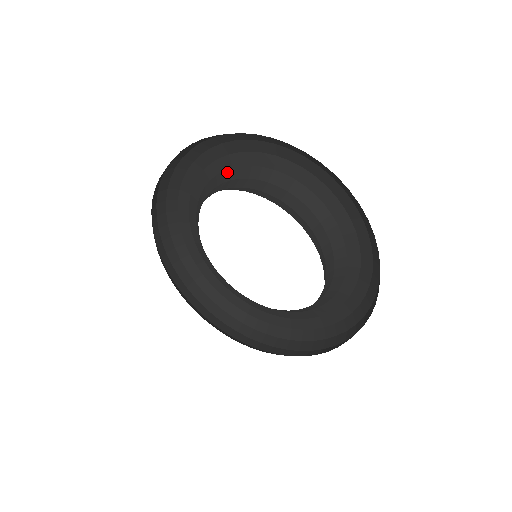
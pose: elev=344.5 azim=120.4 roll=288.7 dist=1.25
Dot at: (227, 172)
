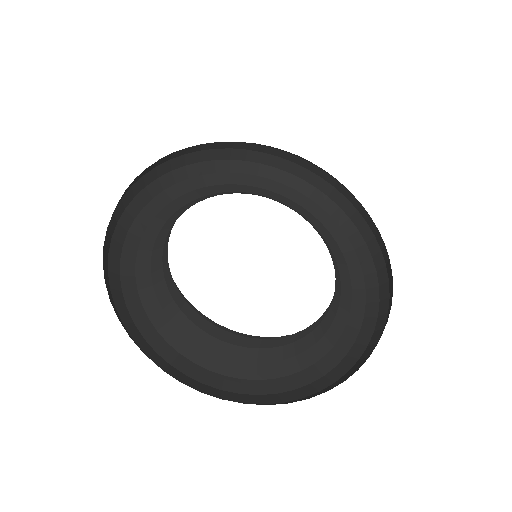
Dot at: (218, 193)
